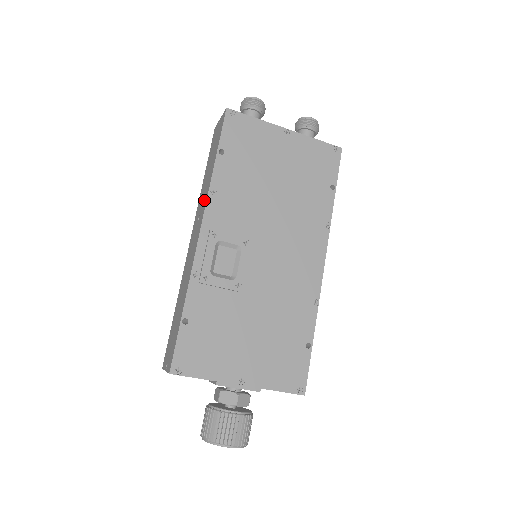
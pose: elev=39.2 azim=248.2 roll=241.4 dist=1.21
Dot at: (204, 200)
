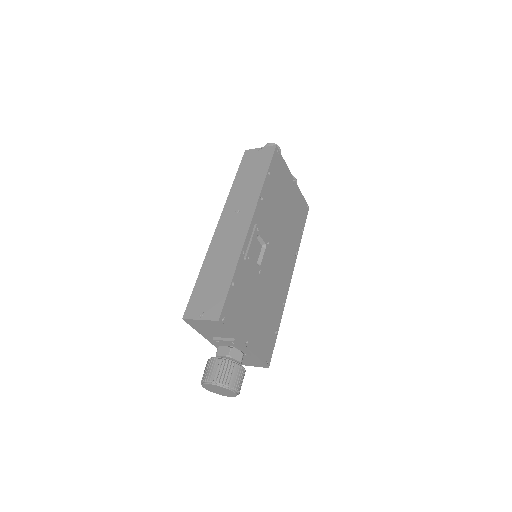
Dot at: (250, 200)
